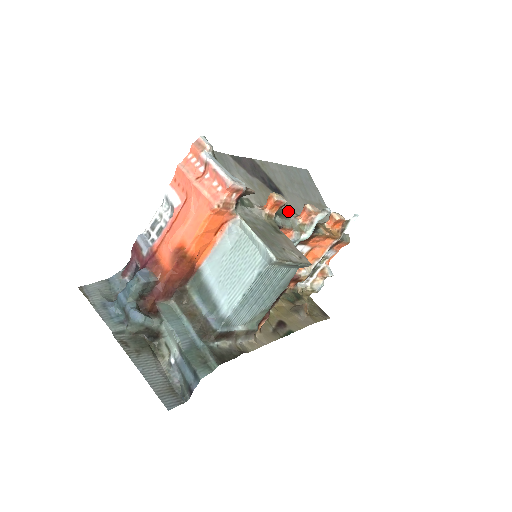
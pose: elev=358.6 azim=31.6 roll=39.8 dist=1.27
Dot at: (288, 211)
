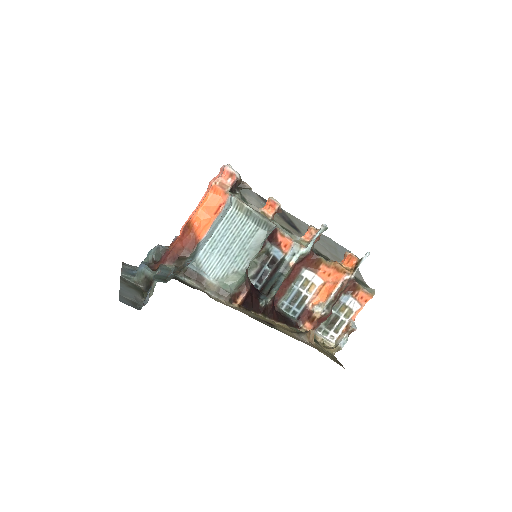
Dot at: (297, 235)
